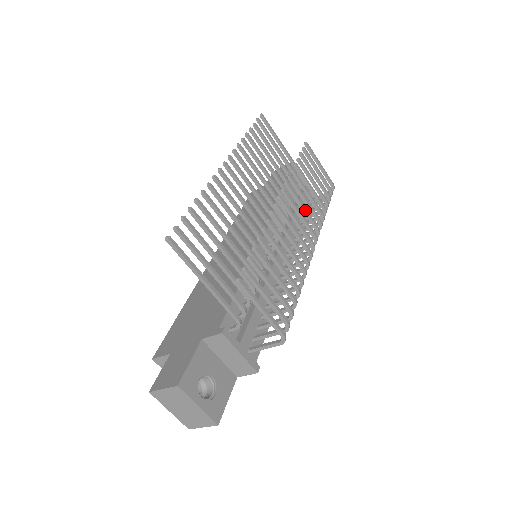
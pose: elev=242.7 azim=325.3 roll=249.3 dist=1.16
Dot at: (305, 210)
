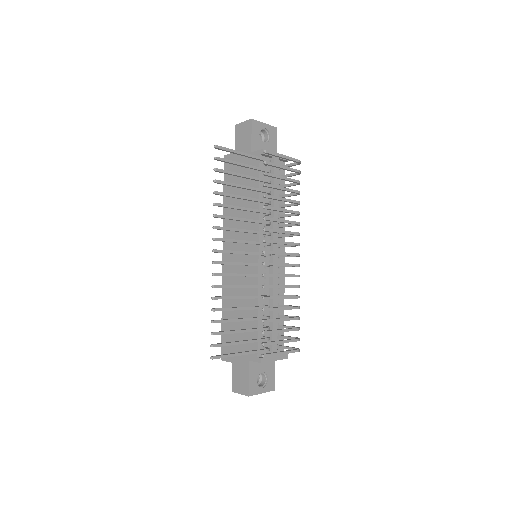
Dot at: (284, 233)
